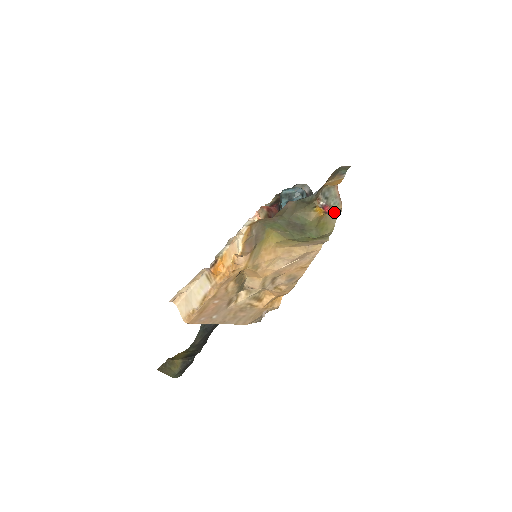
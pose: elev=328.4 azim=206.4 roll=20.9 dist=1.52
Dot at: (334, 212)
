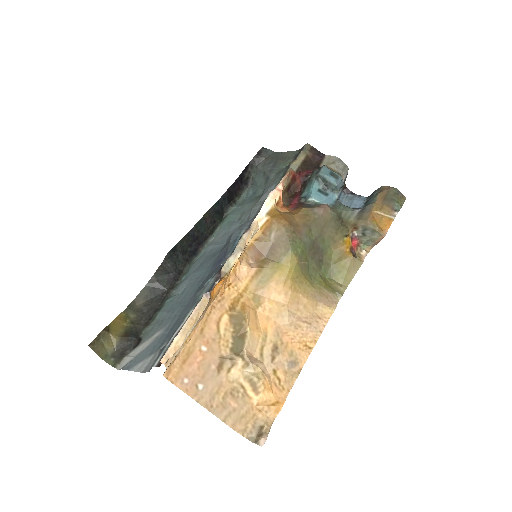
Dot at: (359, 250)
